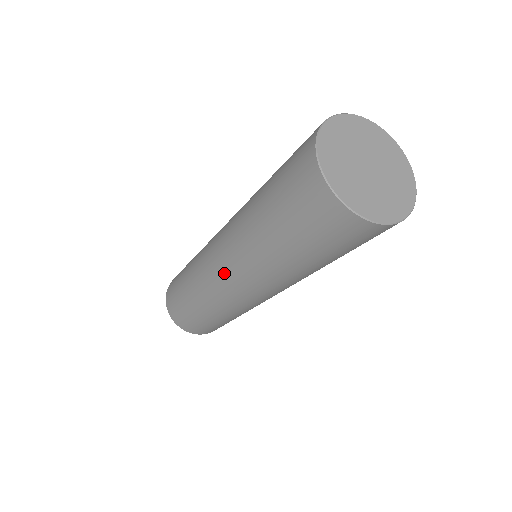
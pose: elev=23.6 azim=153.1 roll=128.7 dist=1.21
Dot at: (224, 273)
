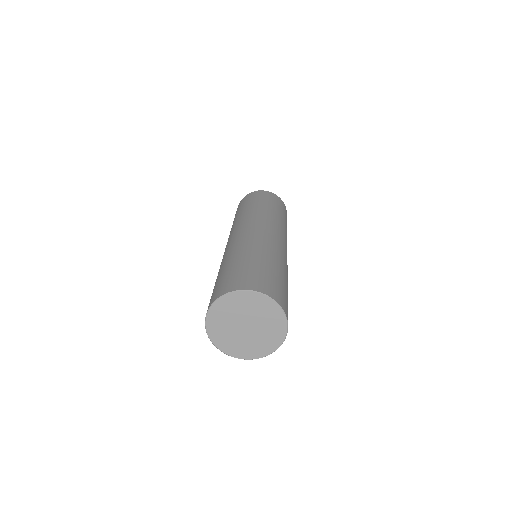
Dot at: occluded
